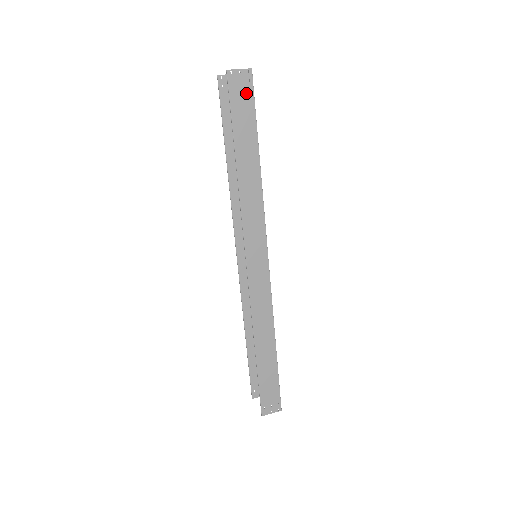
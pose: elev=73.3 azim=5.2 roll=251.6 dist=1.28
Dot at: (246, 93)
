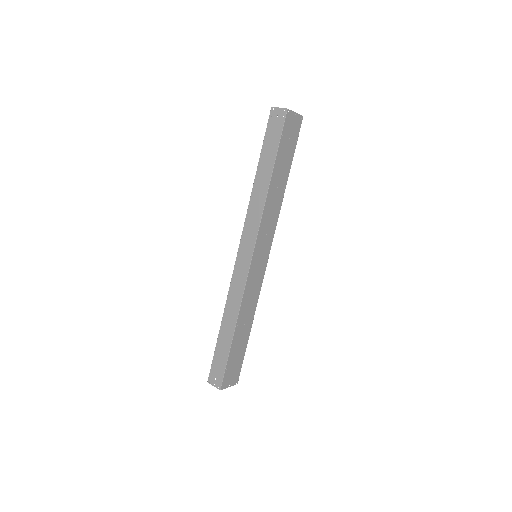
Dot at: (278, 126)
